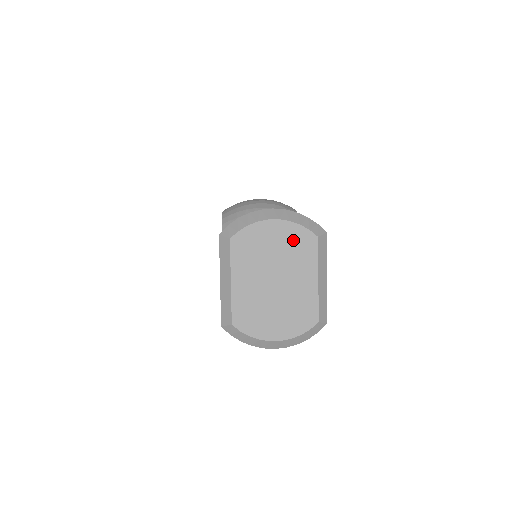
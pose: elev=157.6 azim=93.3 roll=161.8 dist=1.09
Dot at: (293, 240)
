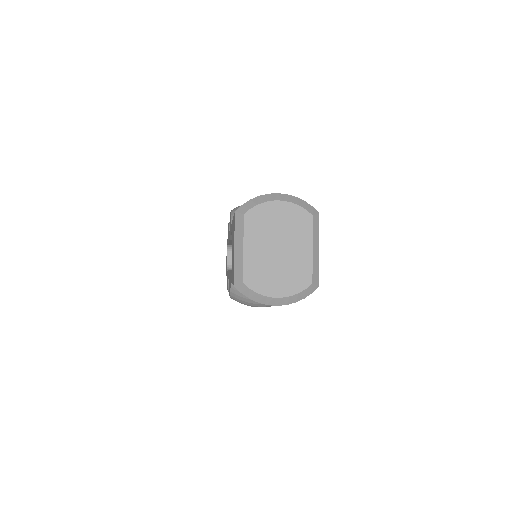
Dot at: (293, 217)
